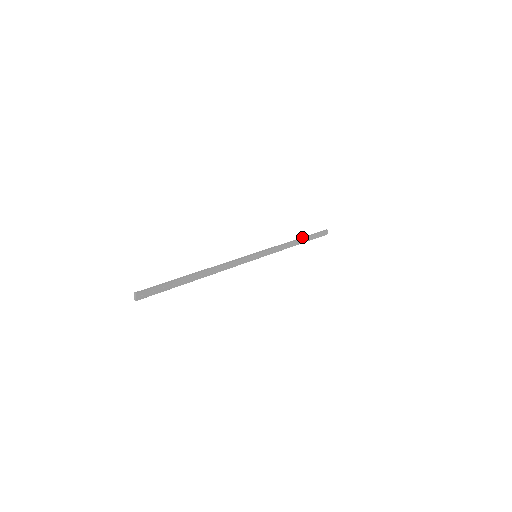
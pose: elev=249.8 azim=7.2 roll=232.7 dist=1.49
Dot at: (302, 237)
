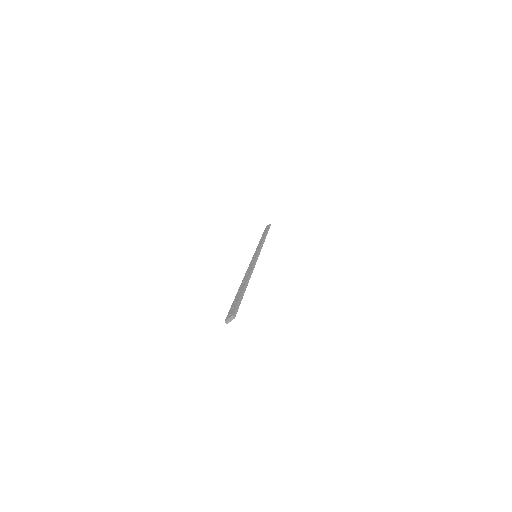
Dot at: (266, 233)
